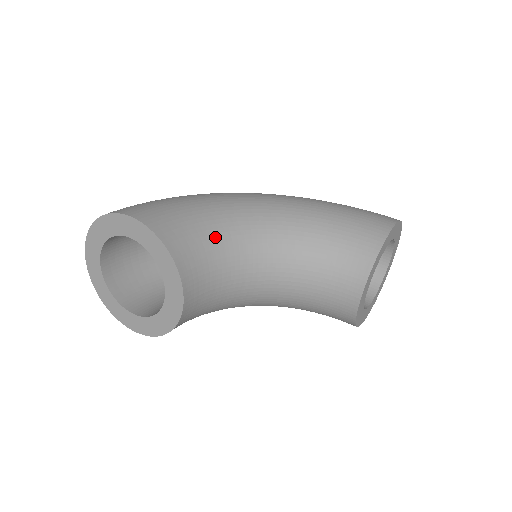
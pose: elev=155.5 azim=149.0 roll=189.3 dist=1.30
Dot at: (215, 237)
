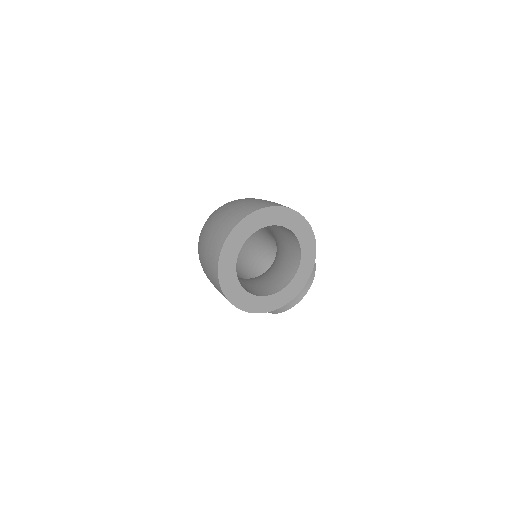
Dot at: occluded
